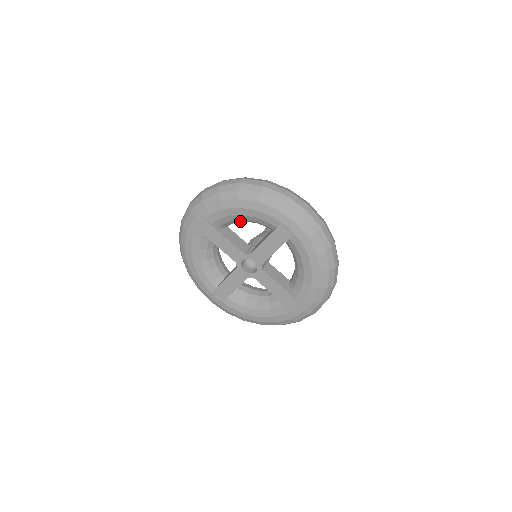
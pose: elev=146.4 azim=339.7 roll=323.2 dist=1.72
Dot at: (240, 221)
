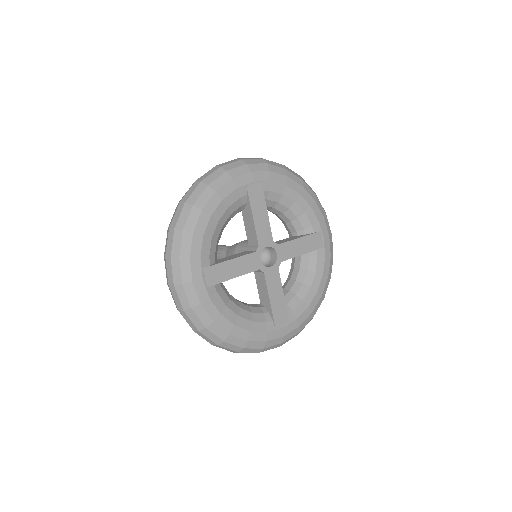
Dot at: (280, 208)
